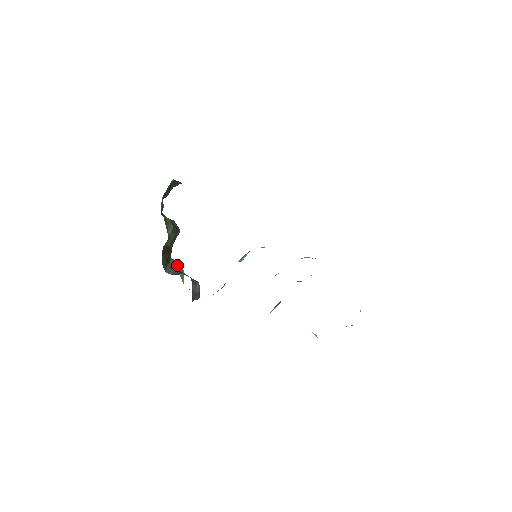
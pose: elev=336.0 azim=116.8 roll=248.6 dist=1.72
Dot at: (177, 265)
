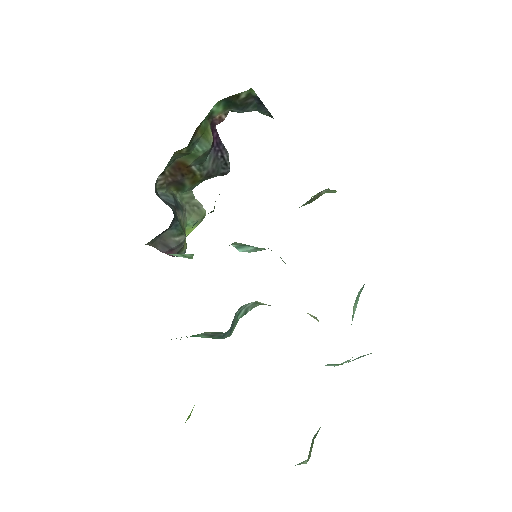
Dot at: (194, 207)
